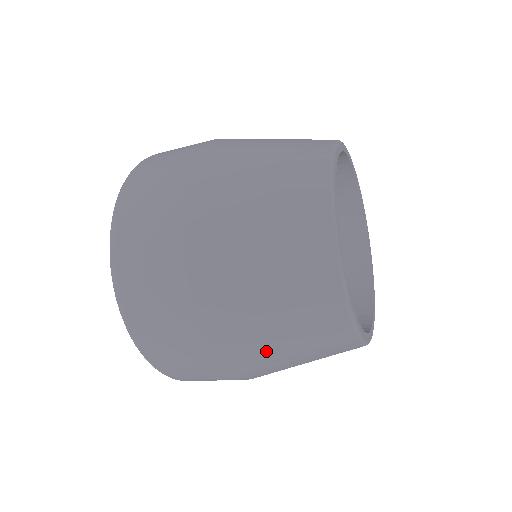
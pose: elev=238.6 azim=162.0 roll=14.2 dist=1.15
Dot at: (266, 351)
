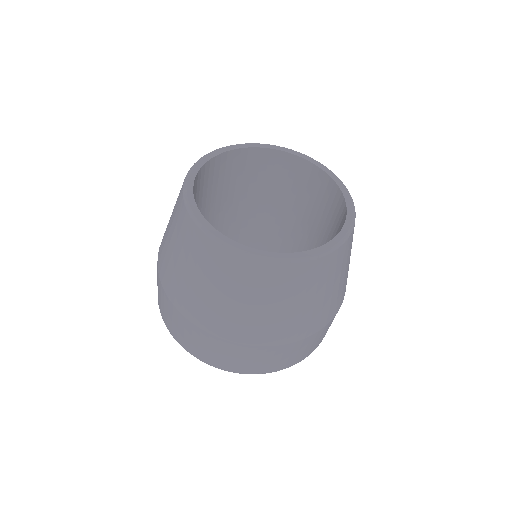
Dot at: (260, 319)
